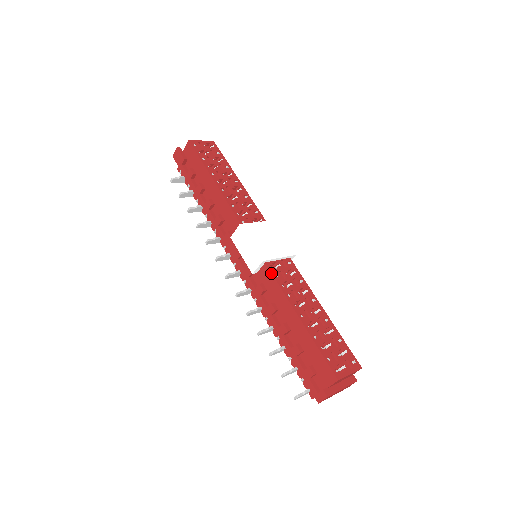
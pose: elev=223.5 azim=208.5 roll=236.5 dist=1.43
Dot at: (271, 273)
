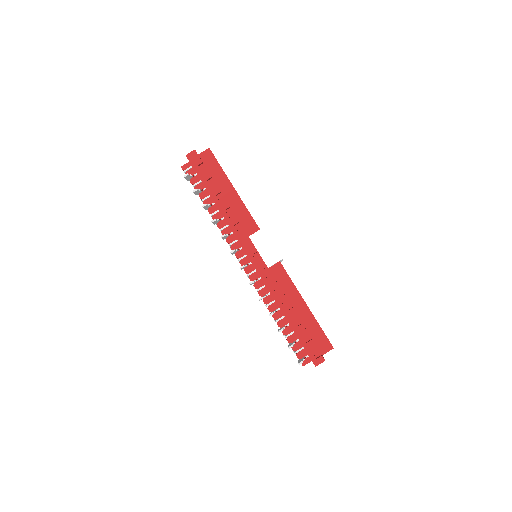
Dot at: occluded
